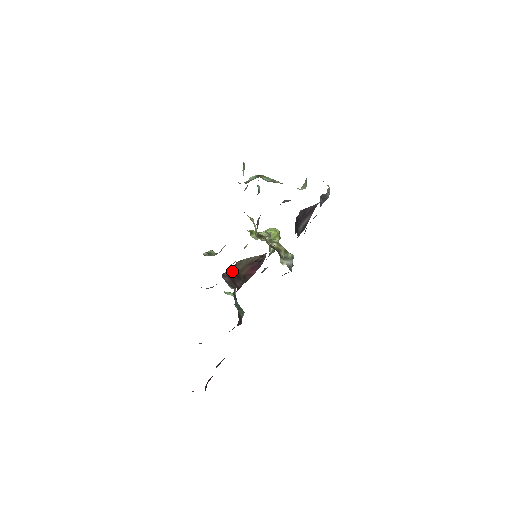
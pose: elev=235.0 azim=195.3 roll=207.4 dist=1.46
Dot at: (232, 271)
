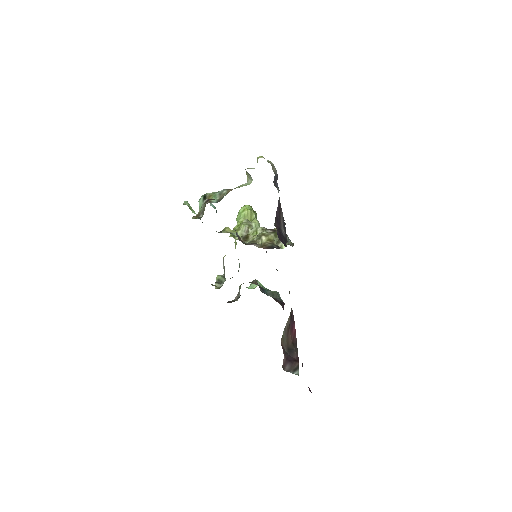
Dot at: (284, 354)
